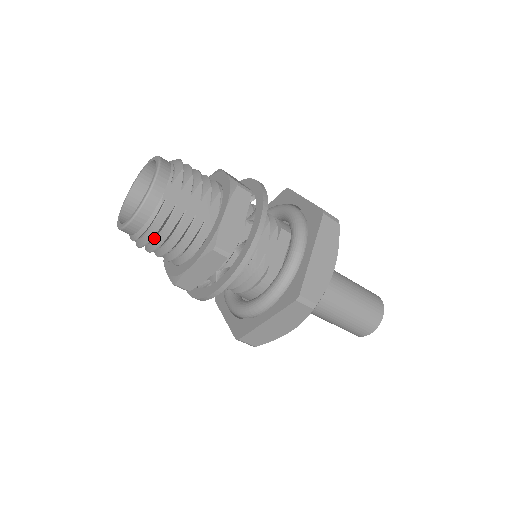
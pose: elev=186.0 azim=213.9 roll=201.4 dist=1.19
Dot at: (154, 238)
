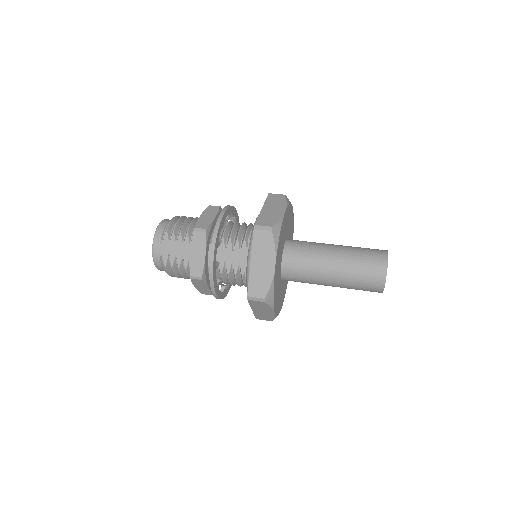
Dot at: occluded
